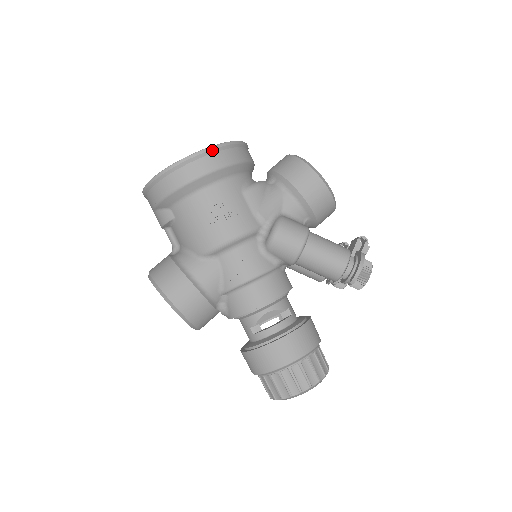
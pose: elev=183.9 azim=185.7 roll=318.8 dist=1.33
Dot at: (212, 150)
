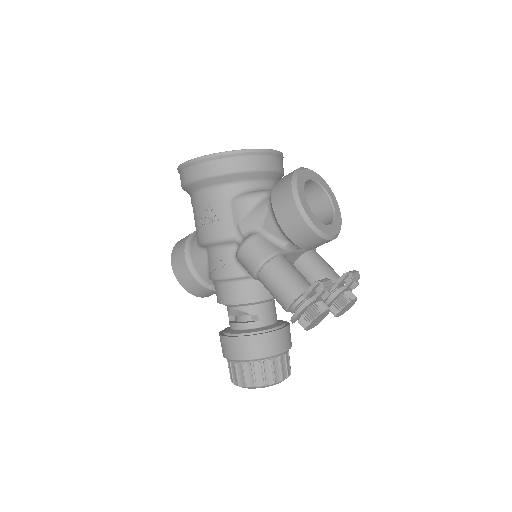
Dot at: (206, 159)
